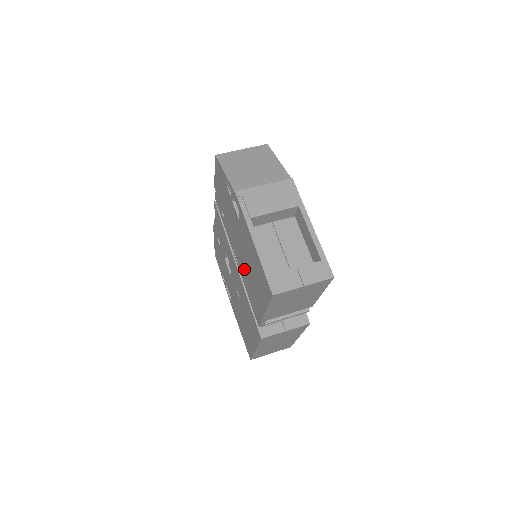
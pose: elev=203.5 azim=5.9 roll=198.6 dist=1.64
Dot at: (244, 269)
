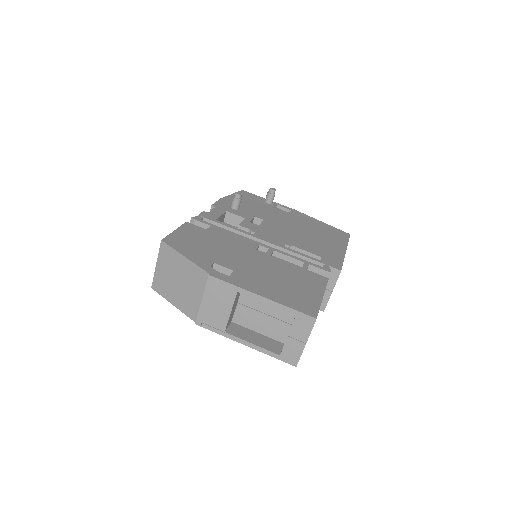
Dot at: occluded
